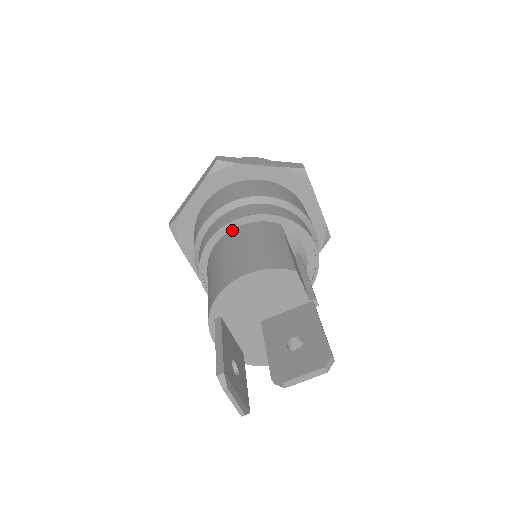
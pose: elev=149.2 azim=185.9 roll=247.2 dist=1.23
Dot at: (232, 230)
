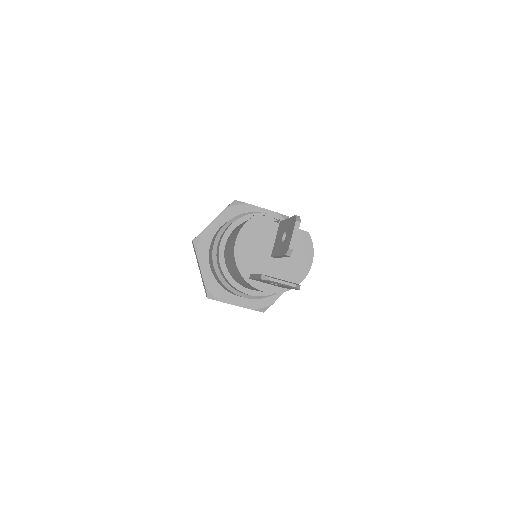
Dot at: (224, 249)
